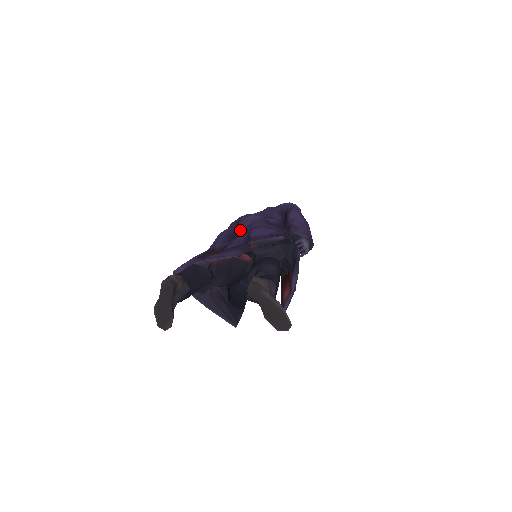
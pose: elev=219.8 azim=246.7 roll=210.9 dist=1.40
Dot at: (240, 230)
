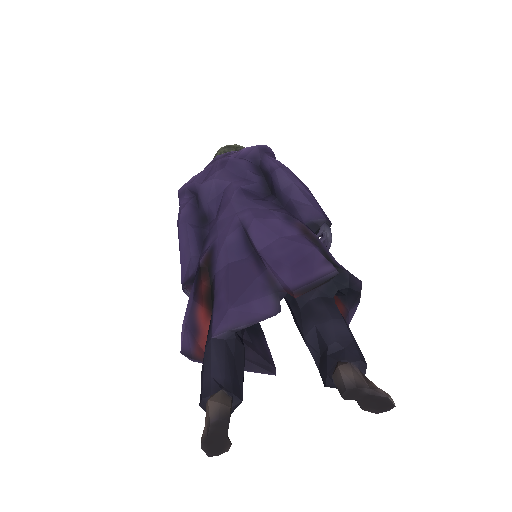
Dot at: (207, 209)
